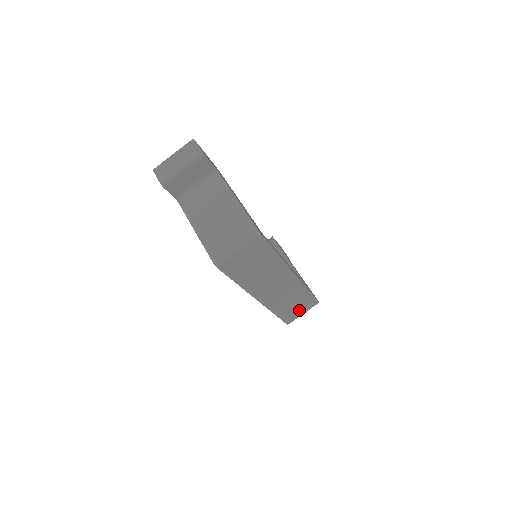
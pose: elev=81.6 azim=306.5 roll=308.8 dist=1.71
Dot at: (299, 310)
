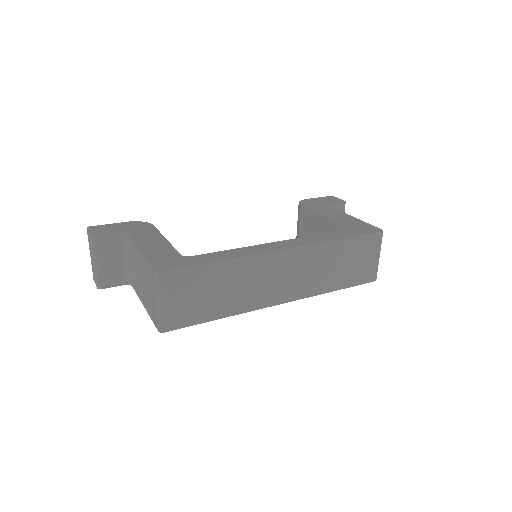
Dot at: (364, 260)
